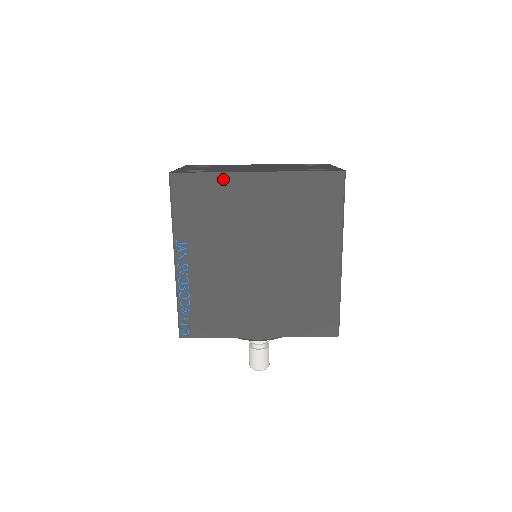
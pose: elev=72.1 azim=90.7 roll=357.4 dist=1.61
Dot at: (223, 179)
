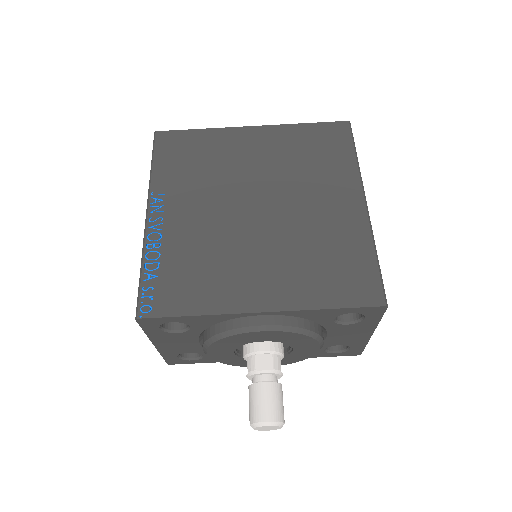
Dot at: (214, 134)
